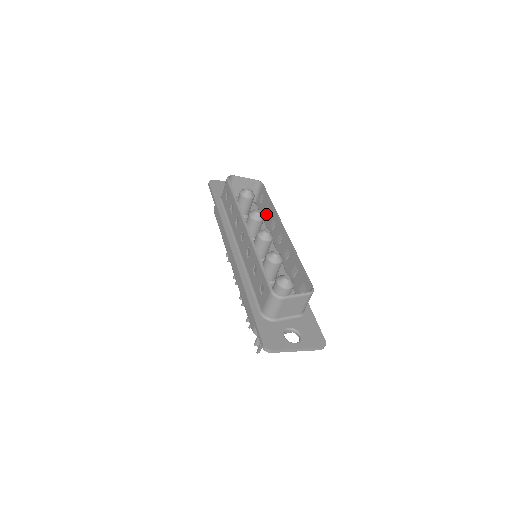
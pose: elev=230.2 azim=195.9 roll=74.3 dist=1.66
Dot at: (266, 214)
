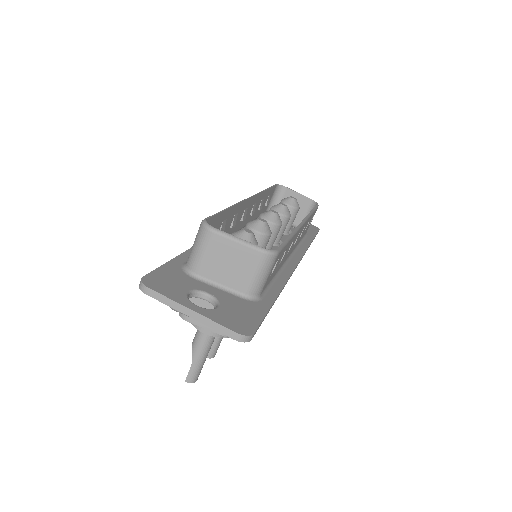
Dot at: occluded
